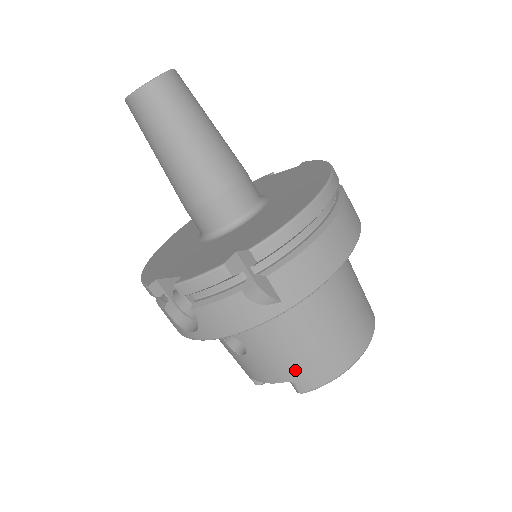
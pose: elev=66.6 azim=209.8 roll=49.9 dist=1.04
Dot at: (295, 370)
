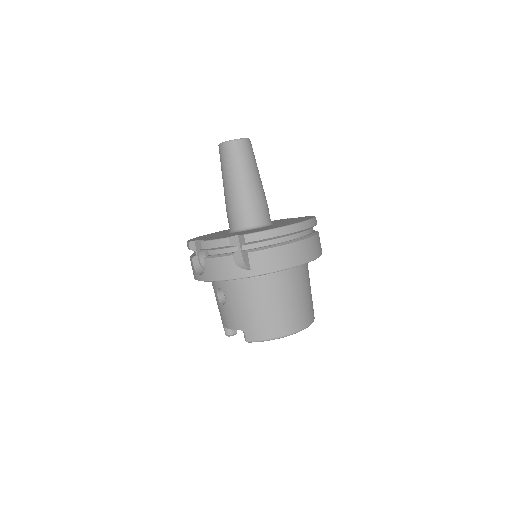
Dot at: (248, 323)
